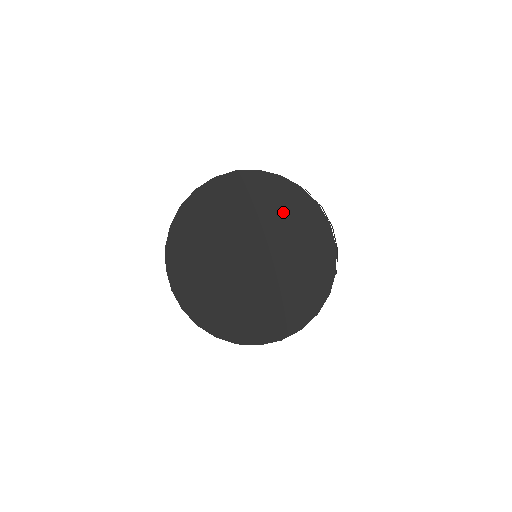
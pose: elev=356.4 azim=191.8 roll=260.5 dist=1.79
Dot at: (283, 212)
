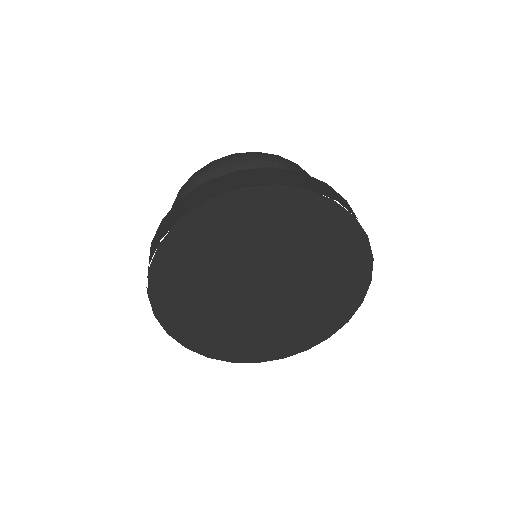
Dot at: (322, 242)
